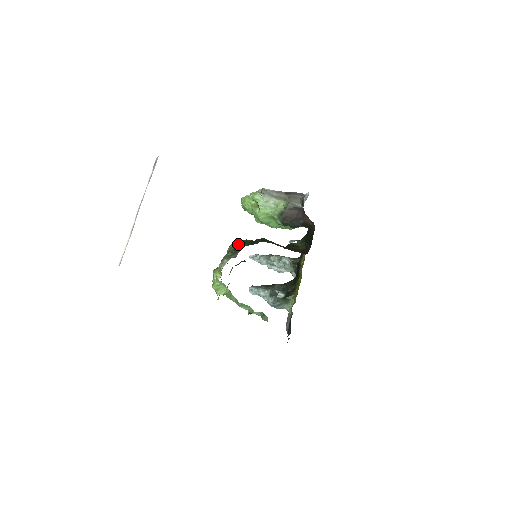
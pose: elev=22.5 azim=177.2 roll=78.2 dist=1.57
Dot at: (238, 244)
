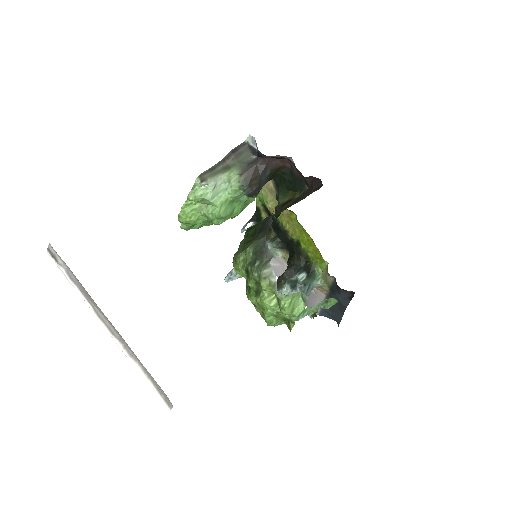
Dot at: (250, 246)
